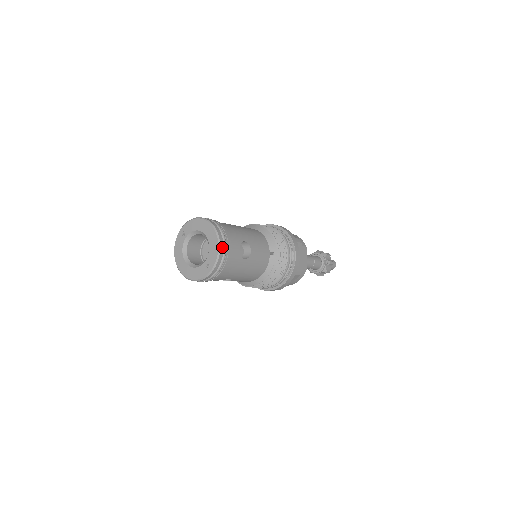
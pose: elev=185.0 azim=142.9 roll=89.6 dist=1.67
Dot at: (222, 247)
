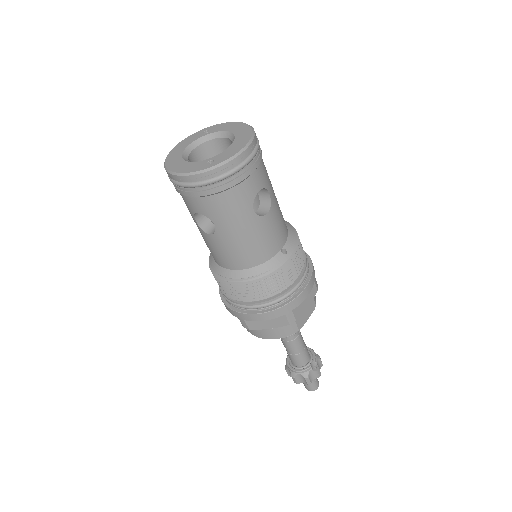
Dot at: (246, 154)
